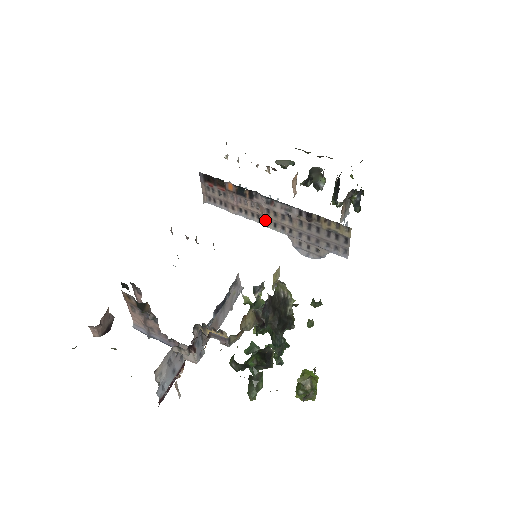
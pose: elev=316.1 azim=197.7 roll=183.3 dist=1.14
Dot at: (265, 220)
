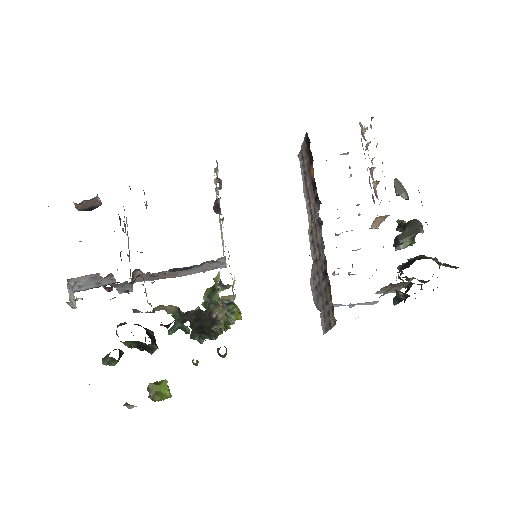
Dot at: (311, 228)
